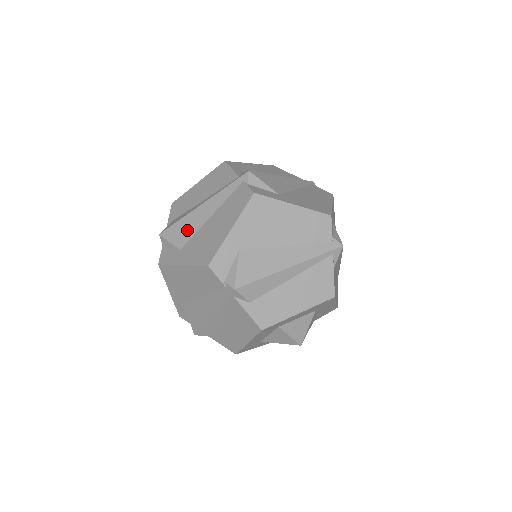
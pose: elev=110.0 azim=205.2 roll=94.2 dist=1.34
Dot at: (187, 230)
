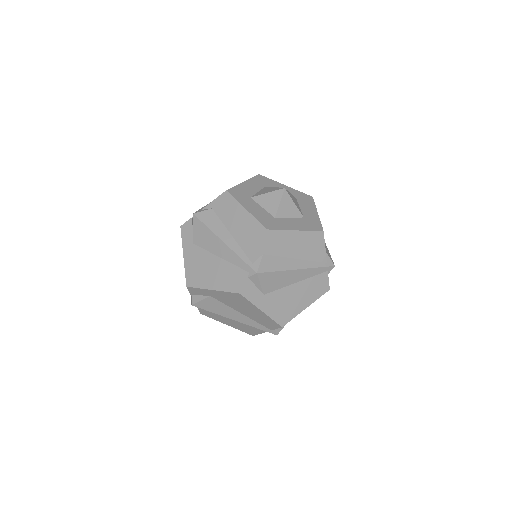
Dot at: (204, 240)
